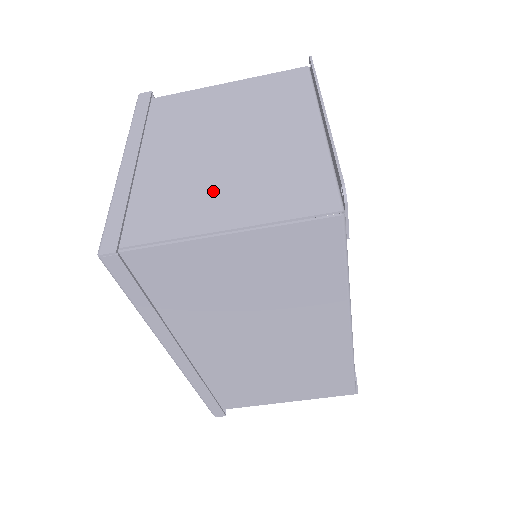
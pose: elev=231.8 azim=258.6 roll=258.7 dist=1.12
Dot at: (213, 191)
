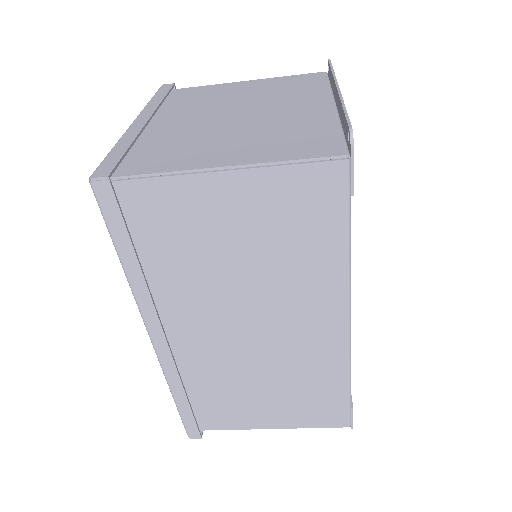
Dot at: (218, 142)
